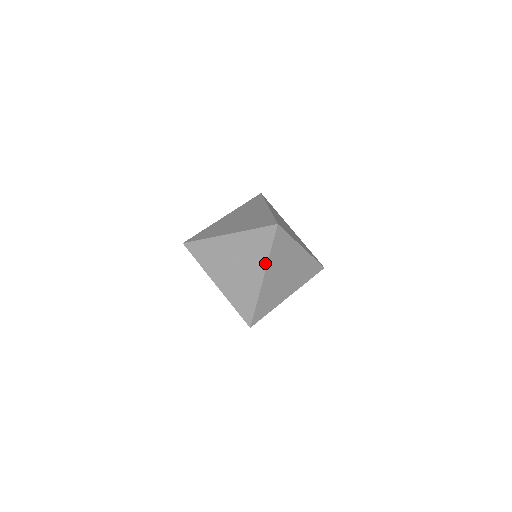
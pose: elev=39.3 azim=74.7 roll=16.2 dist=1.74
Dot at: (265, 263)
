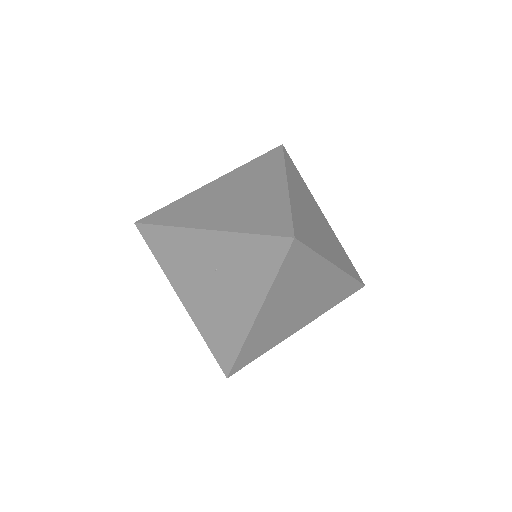
Dot at: (262, 295)
